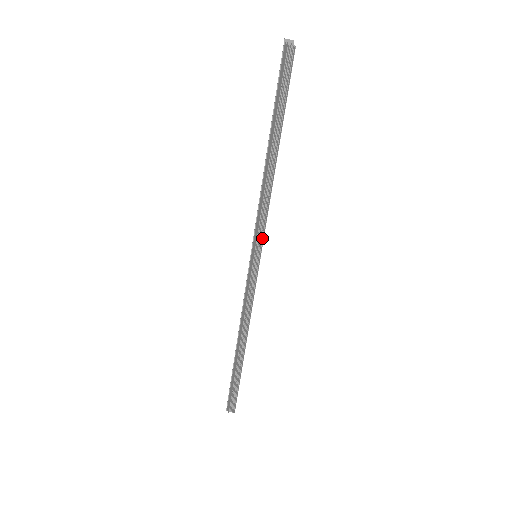
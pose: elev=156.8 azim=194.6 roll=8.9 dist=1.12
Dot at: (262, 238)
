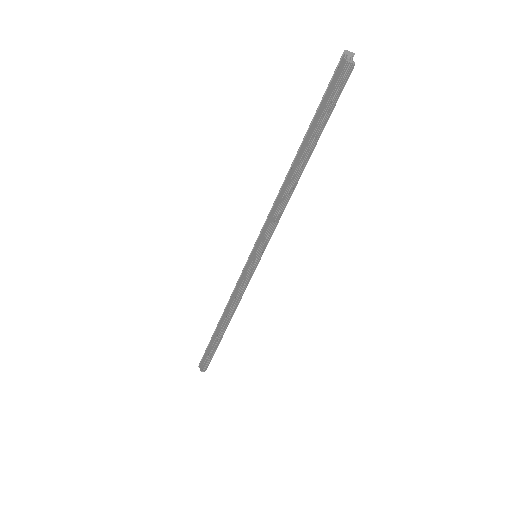
Dot at: (266, 243)
